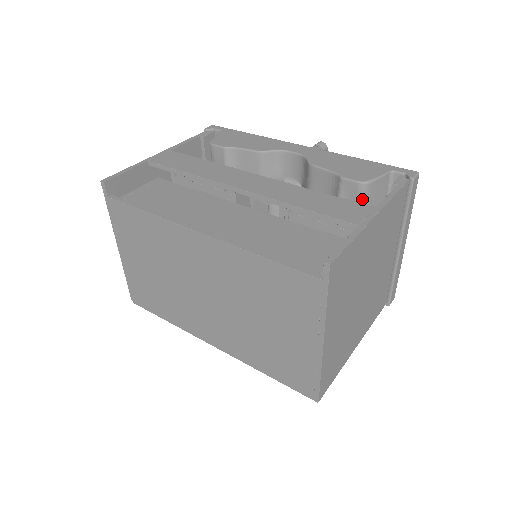
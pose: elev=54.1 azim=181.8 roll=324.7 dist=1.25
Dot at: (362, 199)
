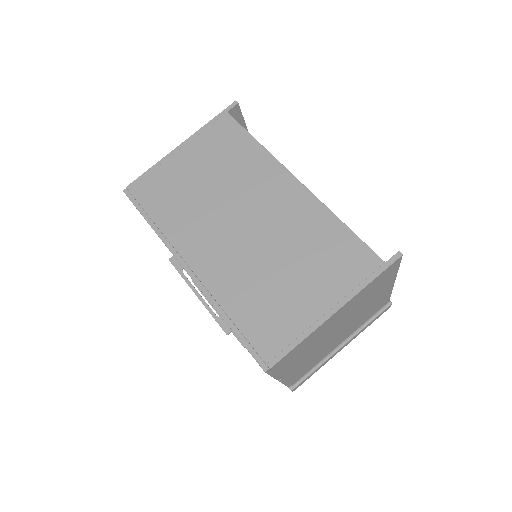
Dot at: occluded
